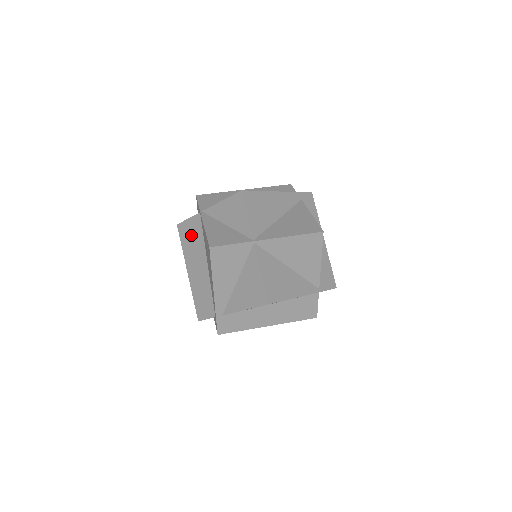
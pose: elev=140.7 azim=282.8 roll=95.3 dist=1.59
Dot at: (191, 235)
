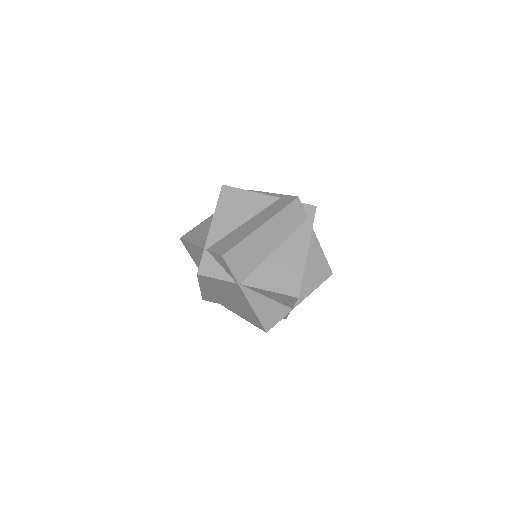
Dot at: (217, 284)
